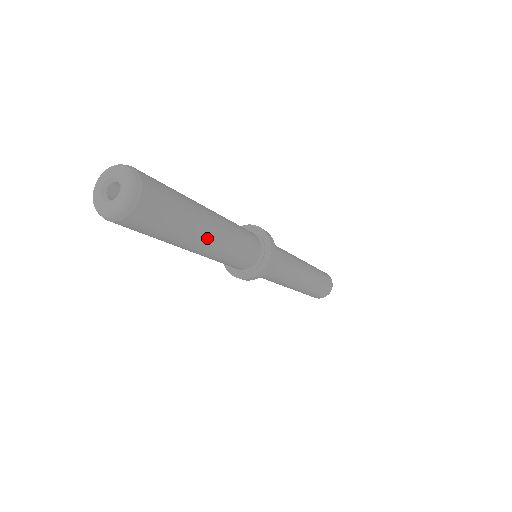
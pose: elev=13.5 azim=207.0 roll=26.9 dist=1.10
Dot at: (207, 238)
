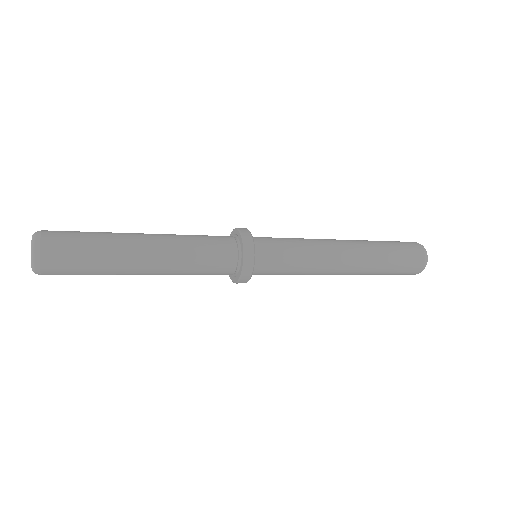
Dot at: (142, 268)
